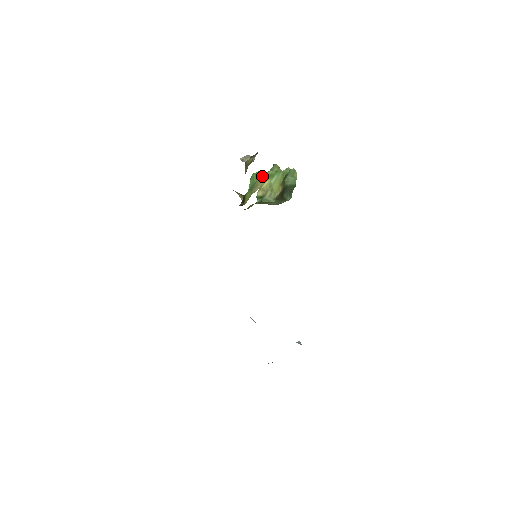
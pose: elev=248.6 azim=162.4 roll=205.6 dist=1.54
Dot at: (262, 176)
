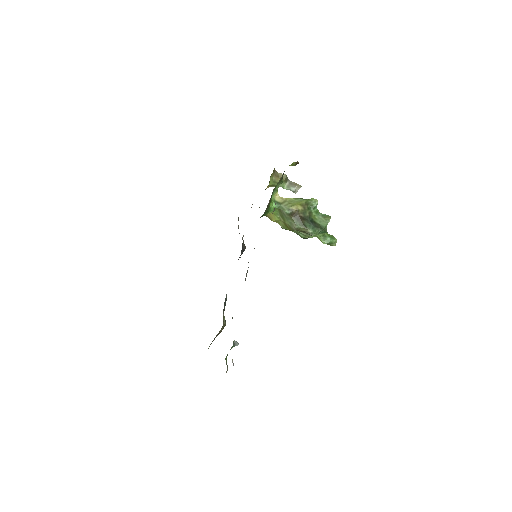
Dot at: occluded
